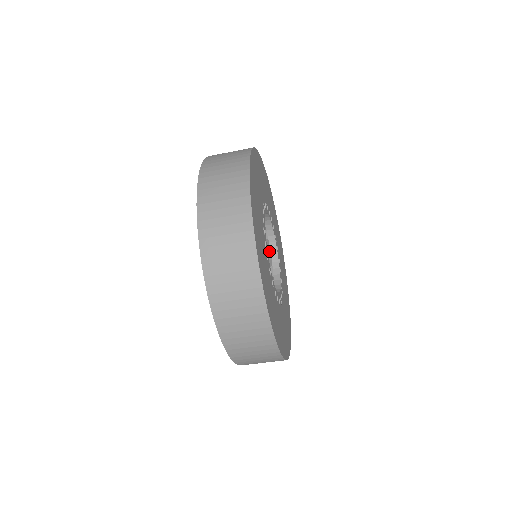
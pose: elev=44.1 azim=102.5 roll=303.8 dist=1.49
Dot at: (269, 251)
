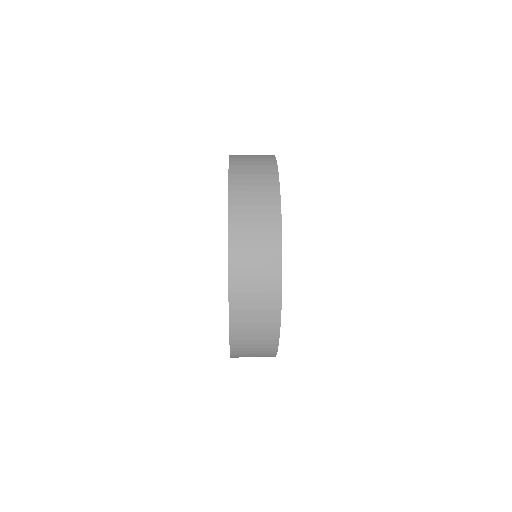
Dot at: occluded
